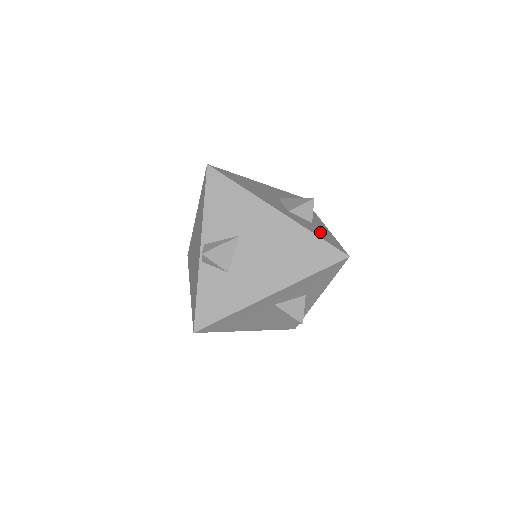
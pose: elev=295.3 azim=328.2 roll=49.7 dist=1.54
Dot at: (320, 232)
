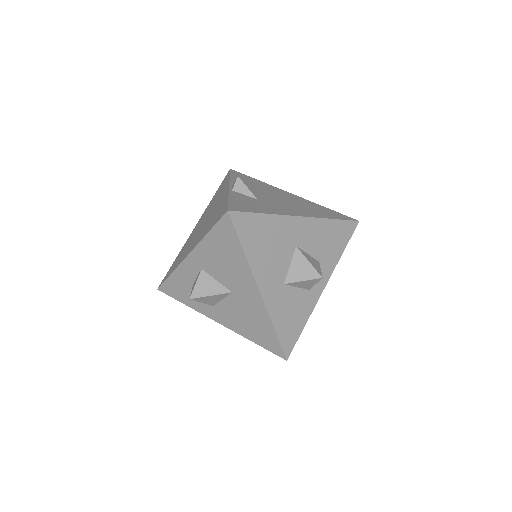
Dot at: occluded
